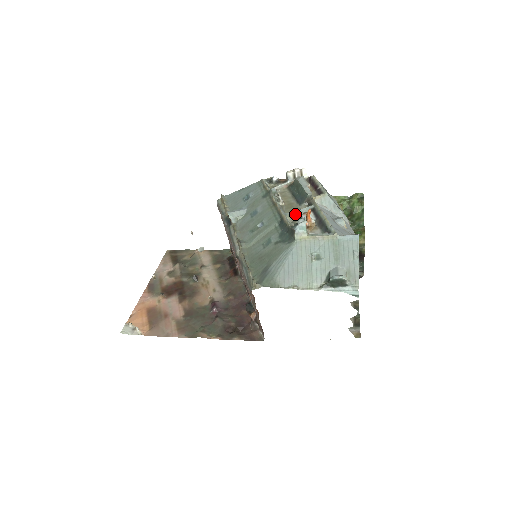
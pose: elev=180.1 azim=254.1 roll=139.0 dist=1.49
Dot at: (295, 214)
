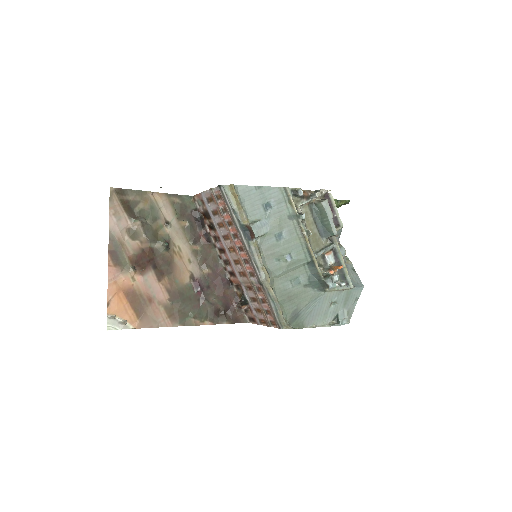
Dot at: (321, 254)
